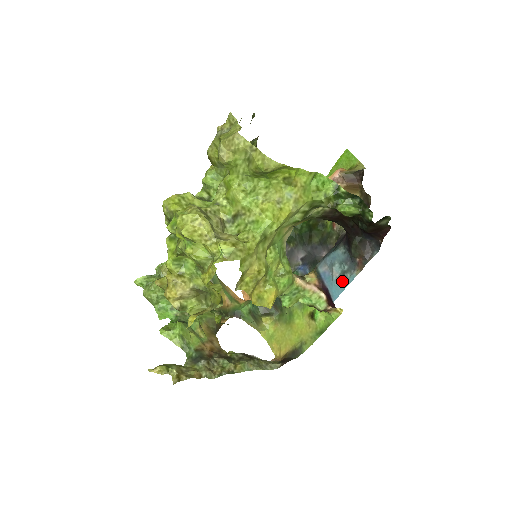
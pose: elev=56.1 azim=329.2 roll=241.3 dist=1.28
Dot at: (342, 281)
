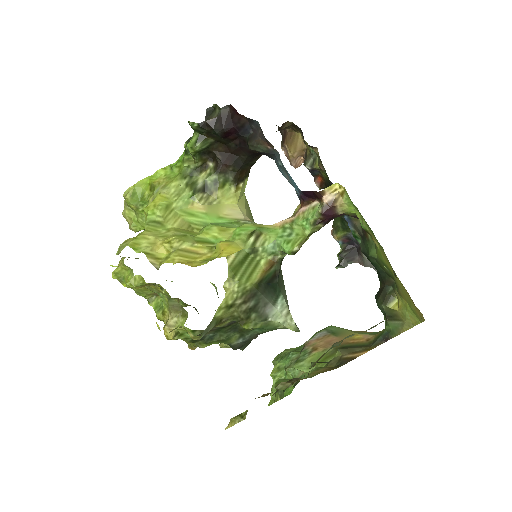
Dot at: (287, 172)
